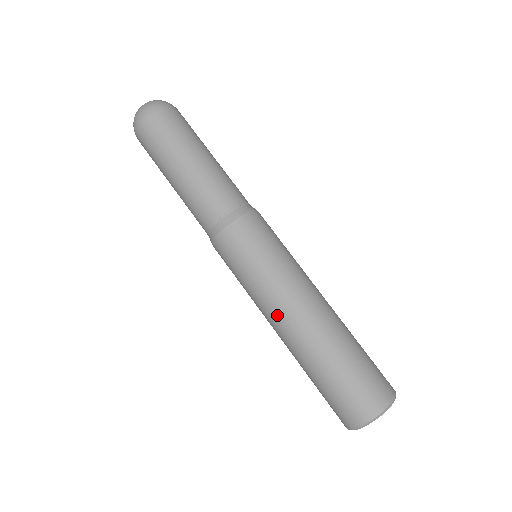
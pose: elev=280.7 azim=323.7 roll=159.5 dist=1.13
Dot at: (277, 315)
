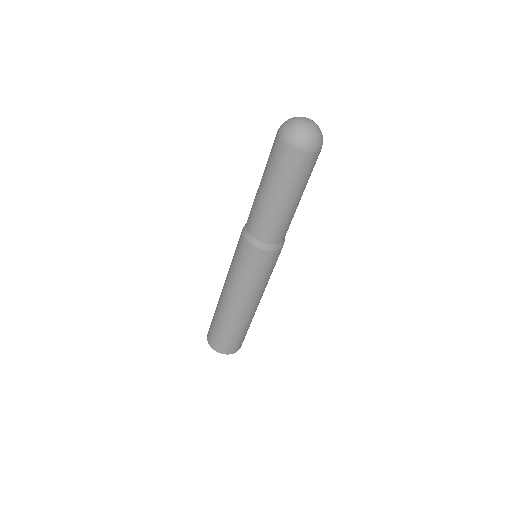
Dot at: (225, 282)
